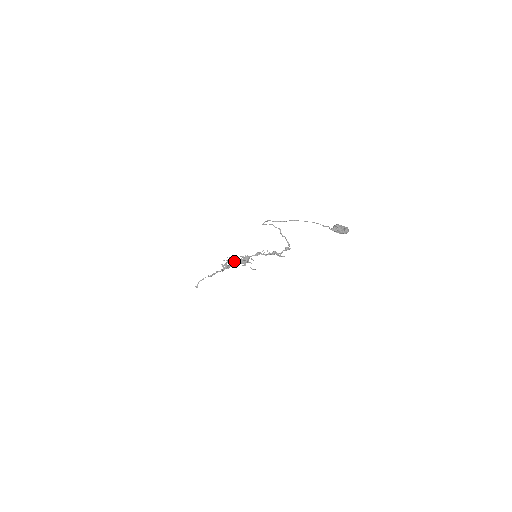
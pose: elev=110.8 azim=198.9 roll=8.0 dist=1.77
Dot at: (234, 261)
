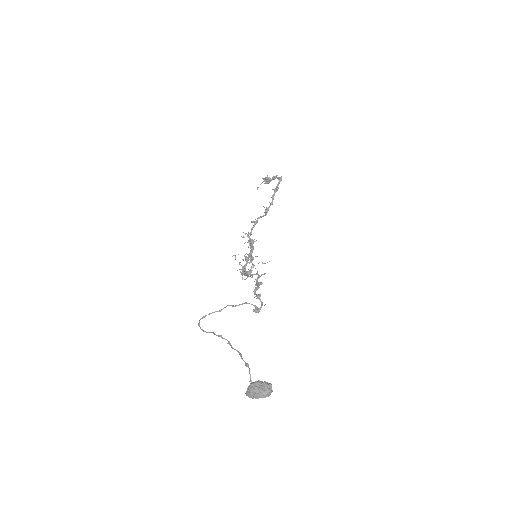
Dot at: (270, 180)
